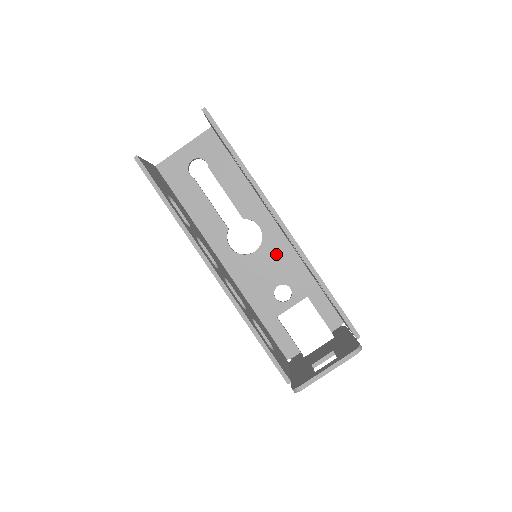
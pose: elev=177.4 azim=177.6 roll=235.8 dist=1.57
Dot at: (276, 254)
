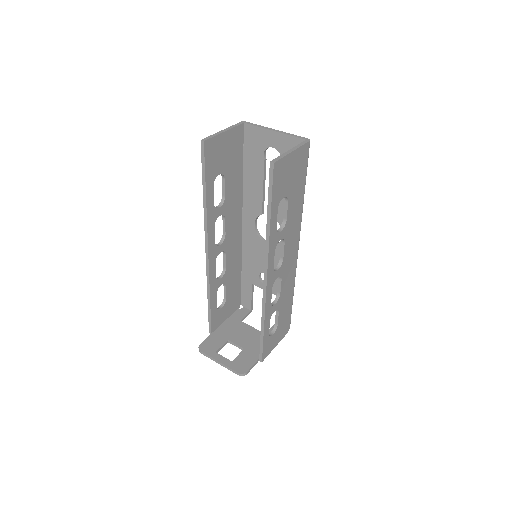
Dot at: (279, 259)
